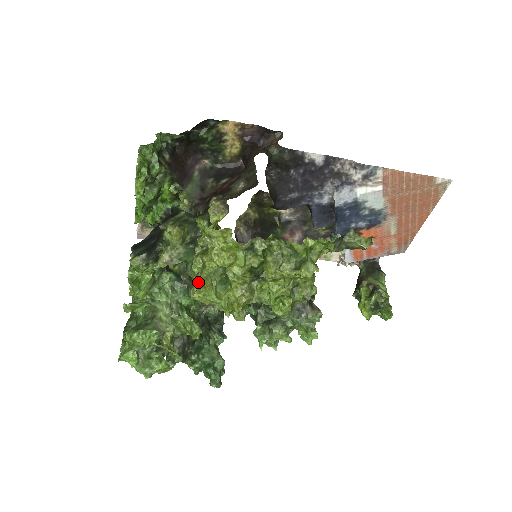
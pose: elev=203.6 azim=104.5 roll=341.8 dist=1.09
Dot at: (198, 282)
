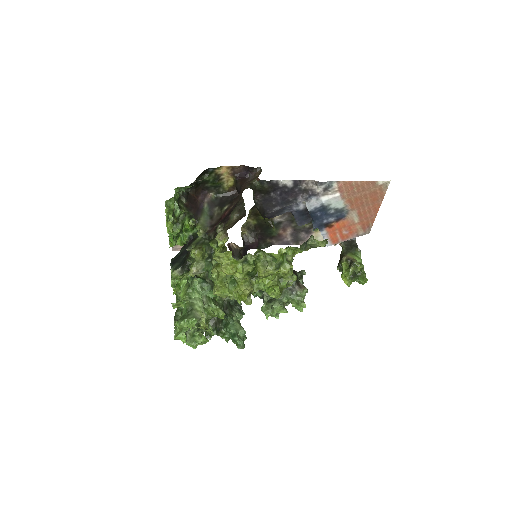
Dot at: (216, 284)
